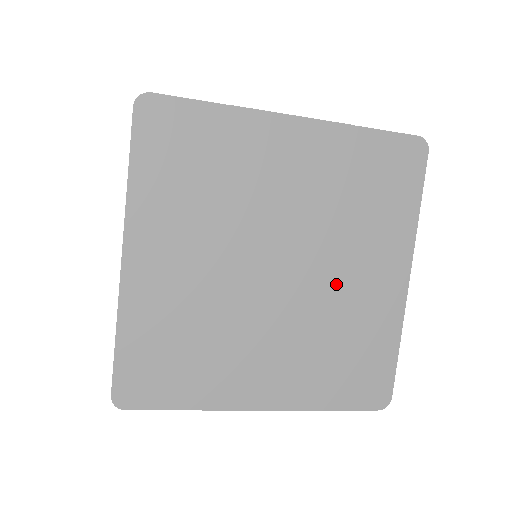
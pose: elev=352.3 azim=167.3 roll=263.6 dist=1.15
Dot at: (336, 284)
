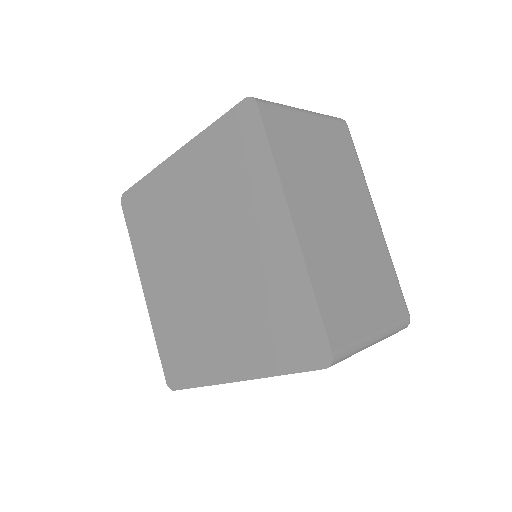
Dot at: (242, 258)
